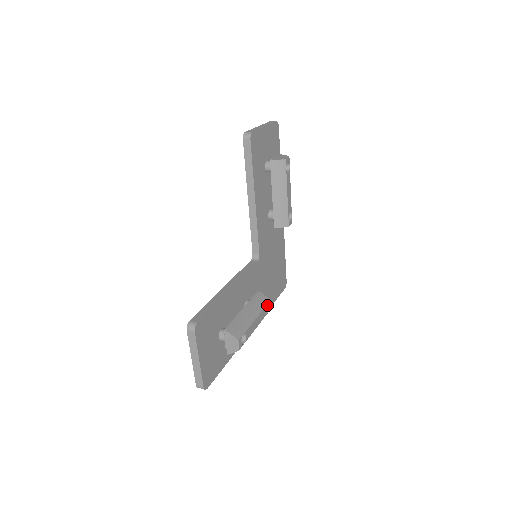
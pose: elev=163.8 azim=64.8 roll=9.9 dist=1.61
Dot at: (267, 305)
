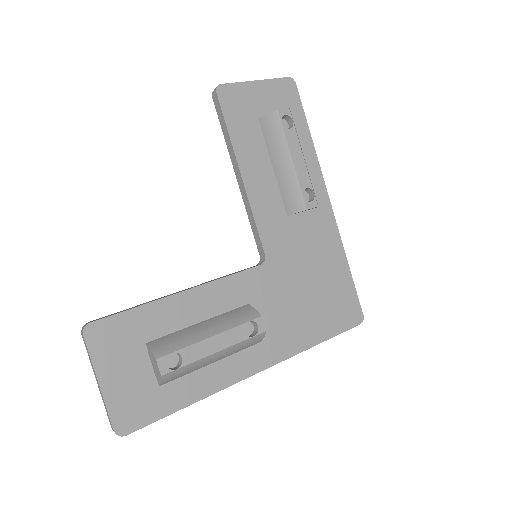
Dot at: (255, 324)
